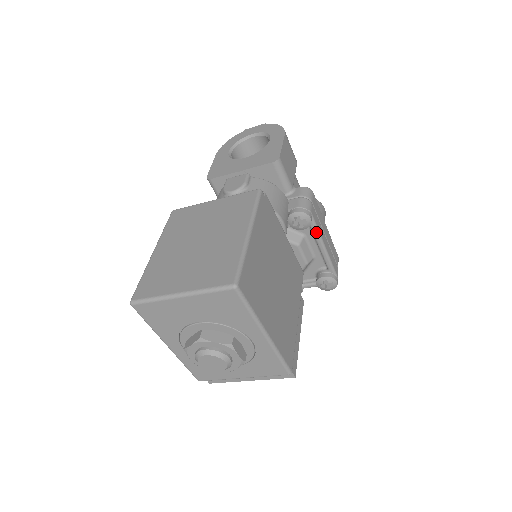
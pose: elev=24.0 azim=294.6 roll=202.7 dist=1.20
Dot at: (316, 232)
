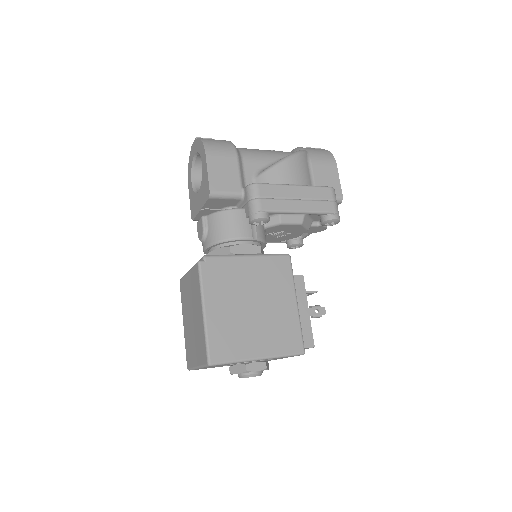
Dot at: (281, 213)
